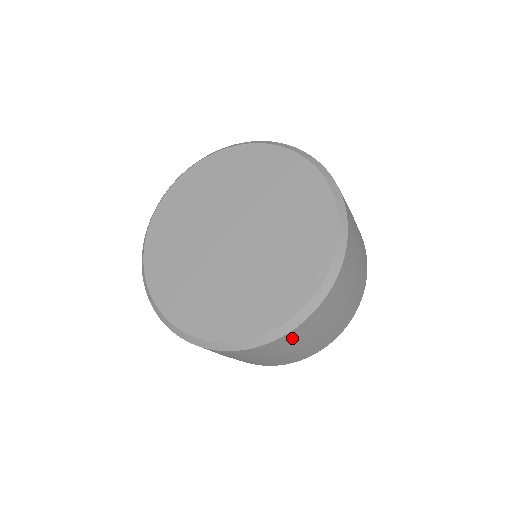
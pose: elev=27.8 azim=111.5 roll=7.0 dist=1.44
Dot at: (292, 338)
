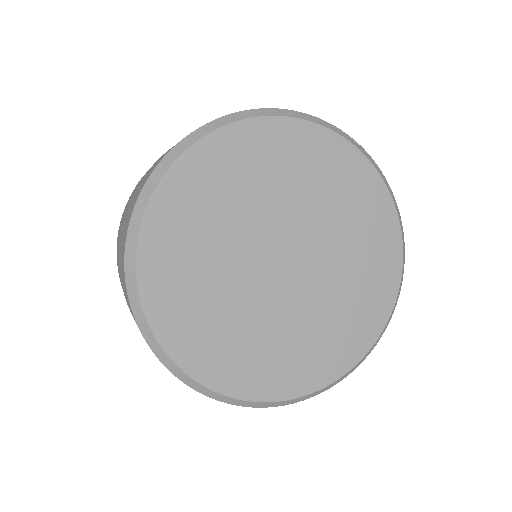
Dot at: occluded
